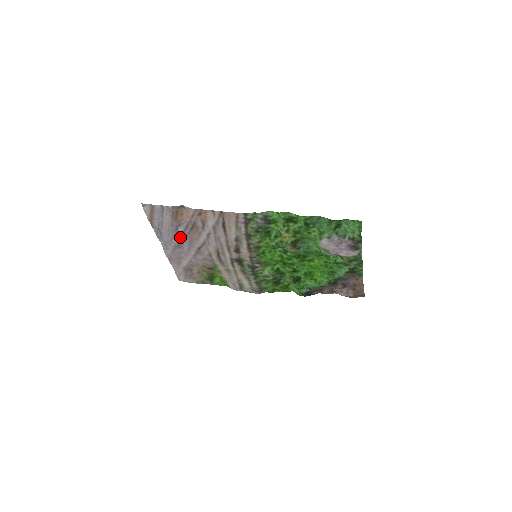
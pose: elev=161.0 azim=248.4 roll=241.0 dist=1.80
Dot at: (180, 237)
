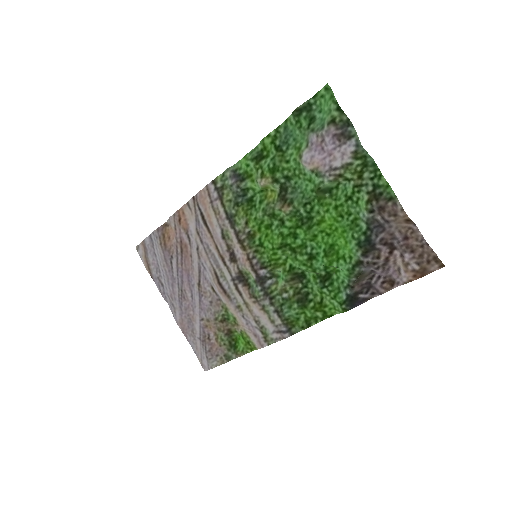
Dot at: (178, 277)
